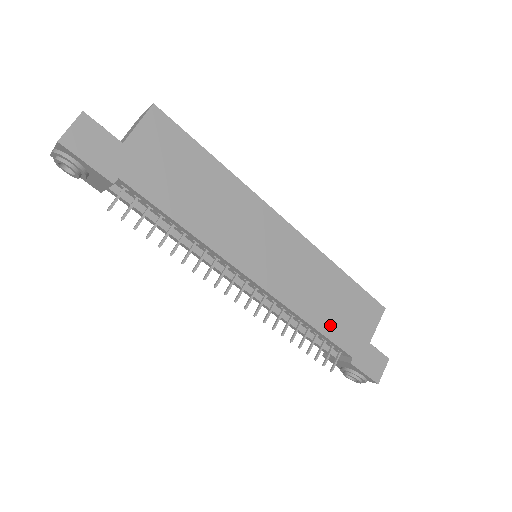
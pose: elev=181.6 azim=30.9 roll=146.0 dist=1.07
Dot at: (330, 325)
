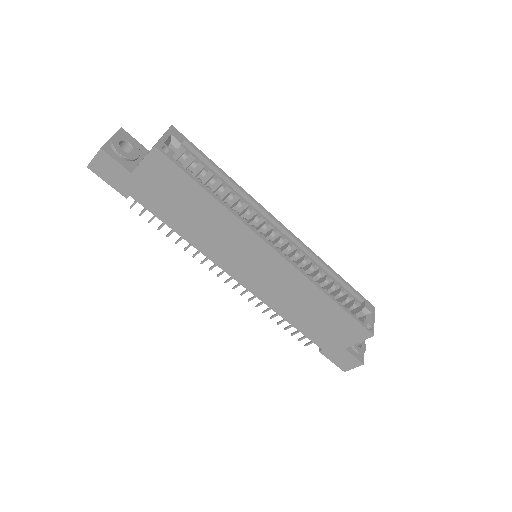
Dot at: (305, 325)
